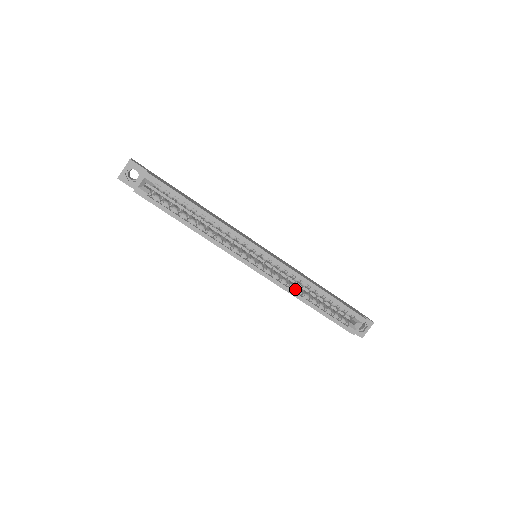
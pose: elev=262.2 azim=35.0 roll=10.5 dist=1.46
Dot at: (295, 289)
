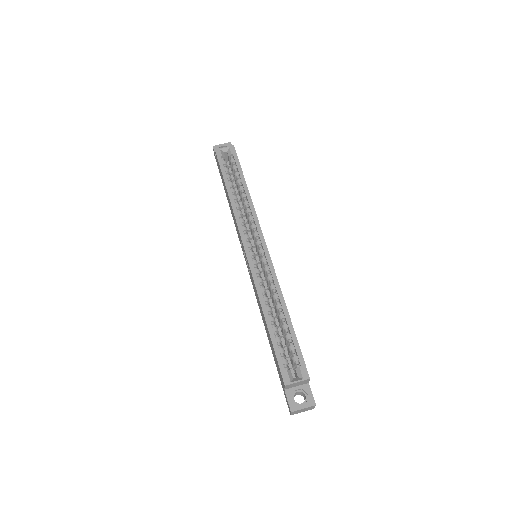
Dot at: (265, 295)
